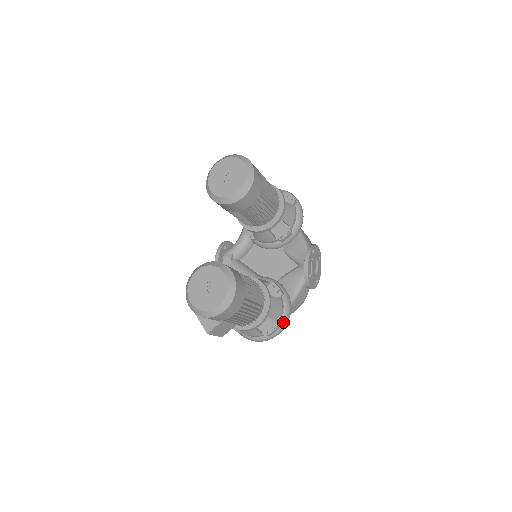
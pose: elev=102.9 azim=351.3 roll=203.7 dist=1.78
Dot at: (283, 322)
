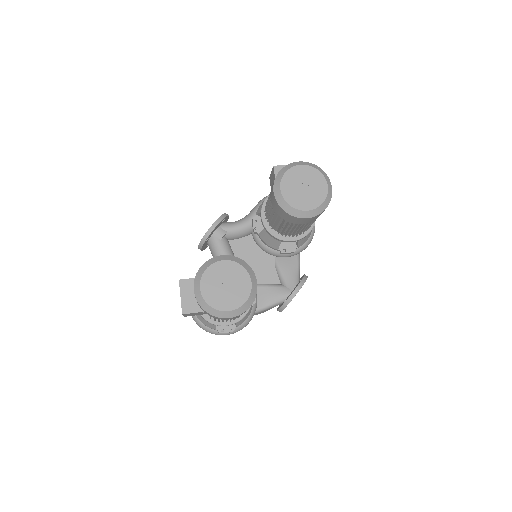
Dot at: (240, 328)
